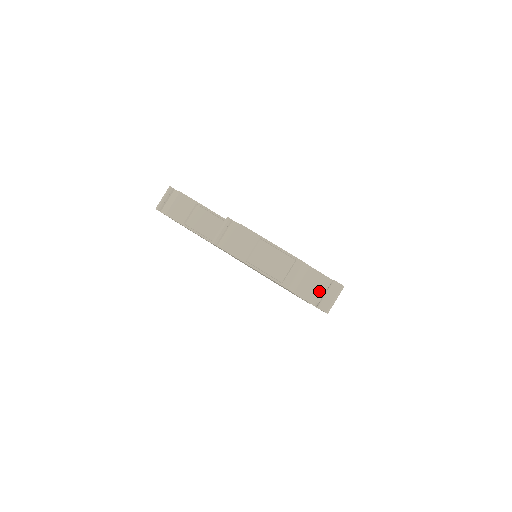
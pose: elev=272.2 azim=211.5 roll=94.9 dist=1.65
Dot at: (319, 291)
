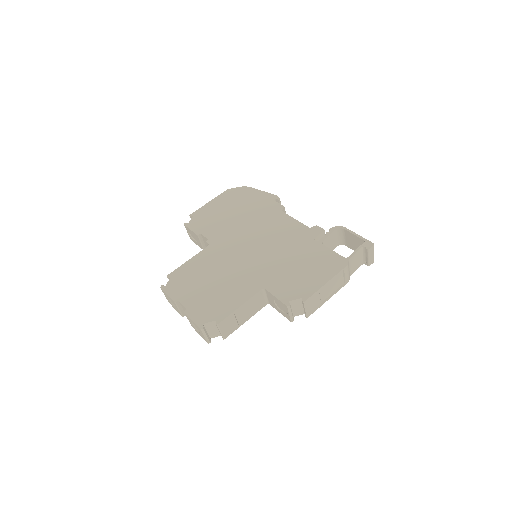
Dot at: (360, 258)
